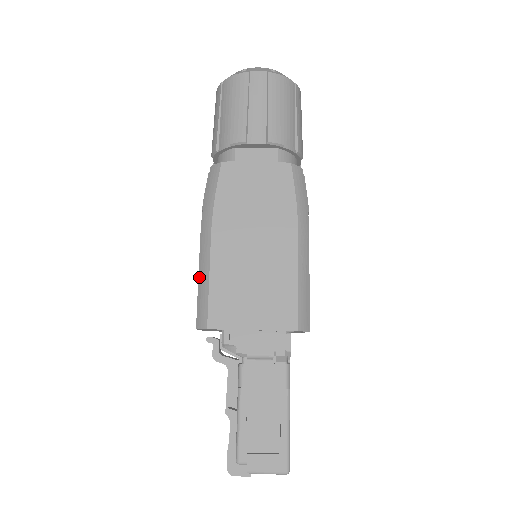
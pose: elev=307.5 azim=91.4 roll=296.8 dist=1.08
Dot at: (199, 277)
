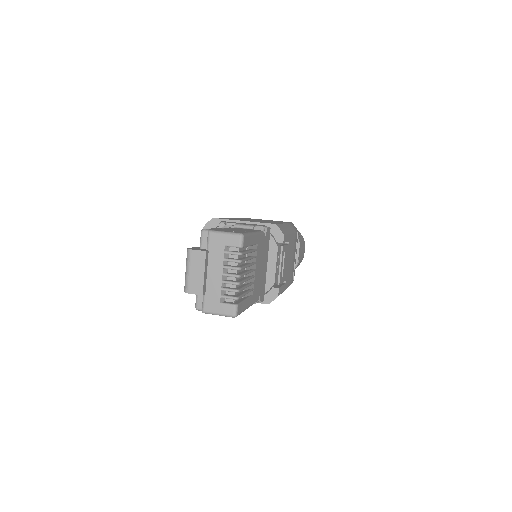
Dot at: occluded
